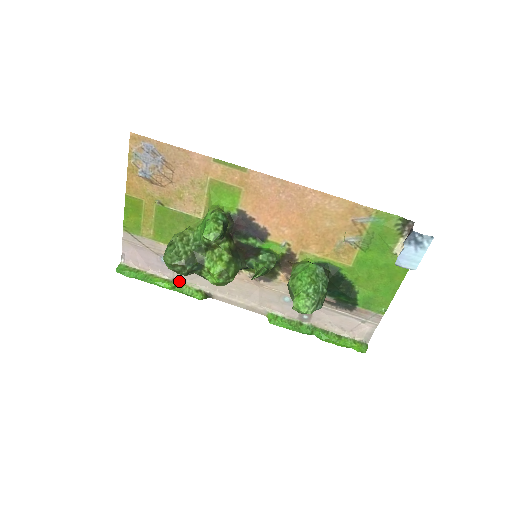
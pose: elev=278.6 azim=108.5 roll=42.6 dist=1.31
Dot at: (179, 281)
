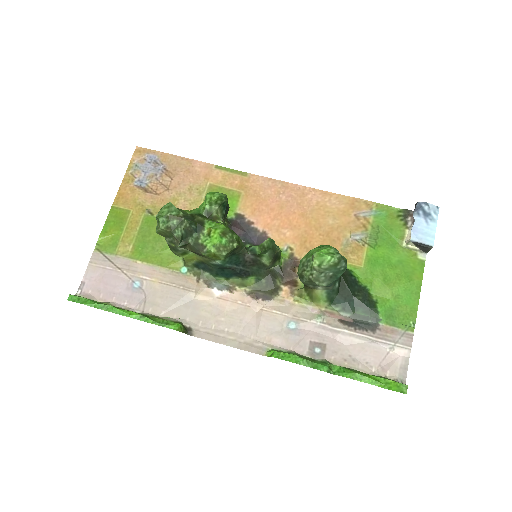
Dot at: (150, 314)
